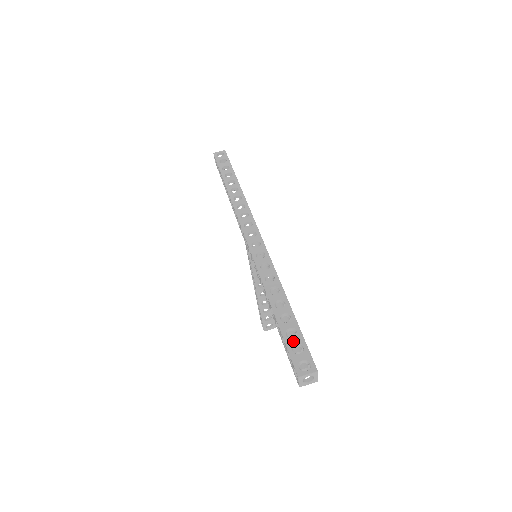
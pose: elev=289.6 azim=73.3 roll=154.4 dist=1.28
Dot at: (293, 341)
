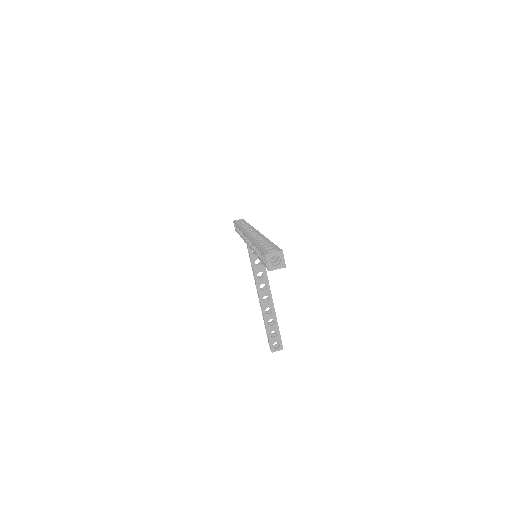
Dot at: (267, 247)
